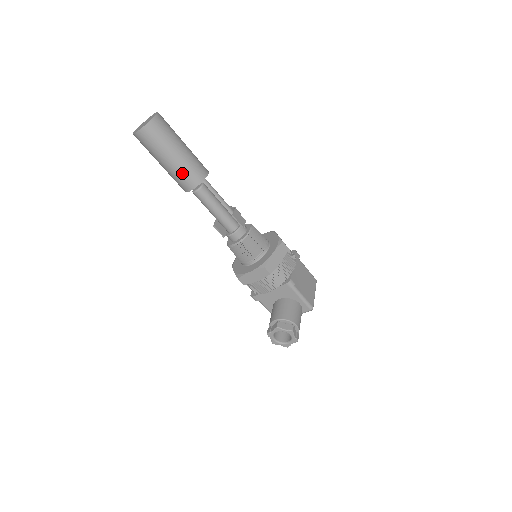
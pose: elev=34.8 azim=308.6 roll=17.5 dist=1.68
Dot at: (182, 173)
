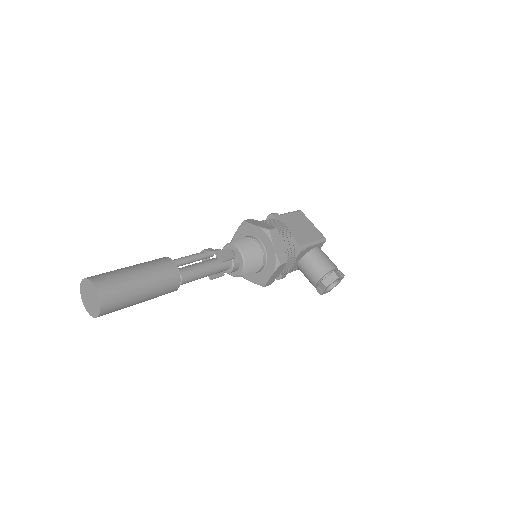
Dot at: (161, 291)
